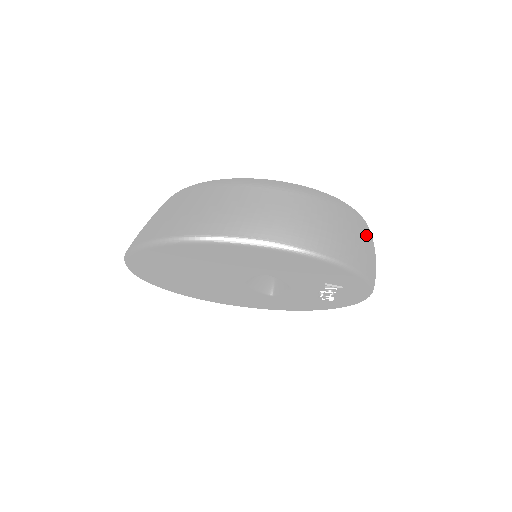
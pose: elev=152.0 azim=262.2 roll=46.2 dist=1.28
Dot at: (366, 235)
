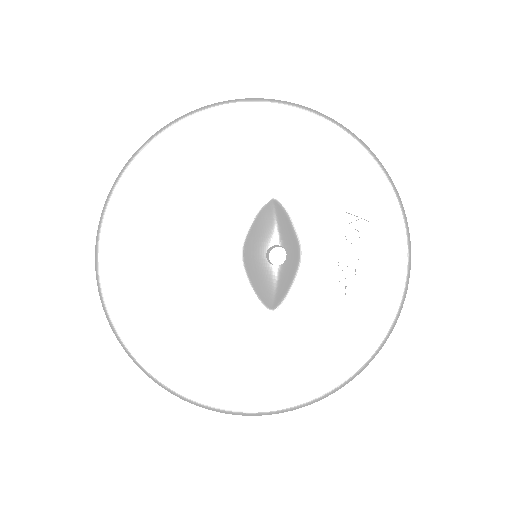
Dot at: occluded
